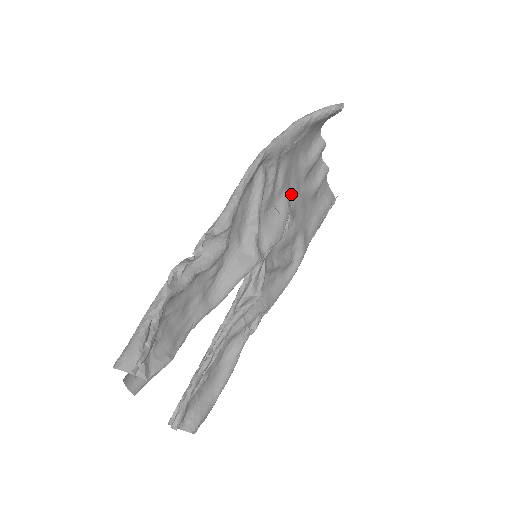
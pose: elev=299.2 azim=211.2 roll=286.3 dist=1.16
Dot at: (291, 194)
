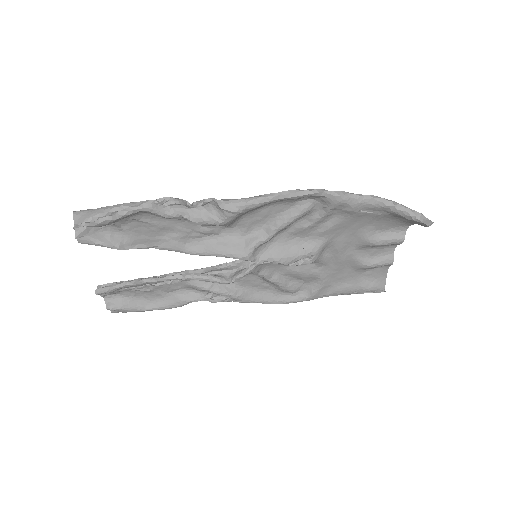
Dot at: (333, 246)
